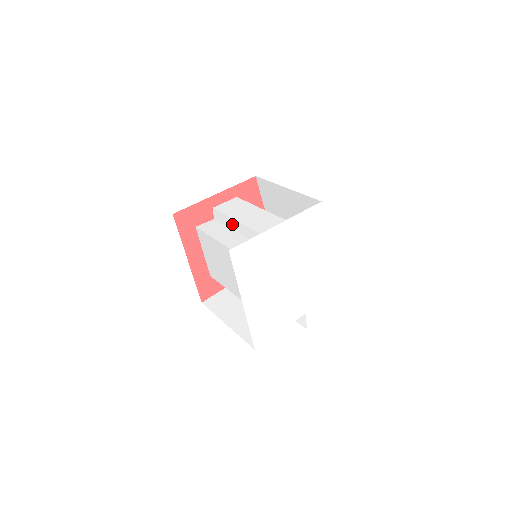
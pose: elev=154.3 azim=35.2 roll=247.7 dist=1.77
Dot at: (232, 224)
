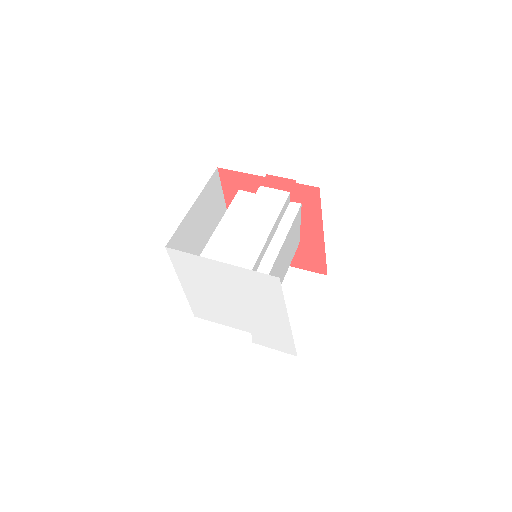
Dot at: occluded
